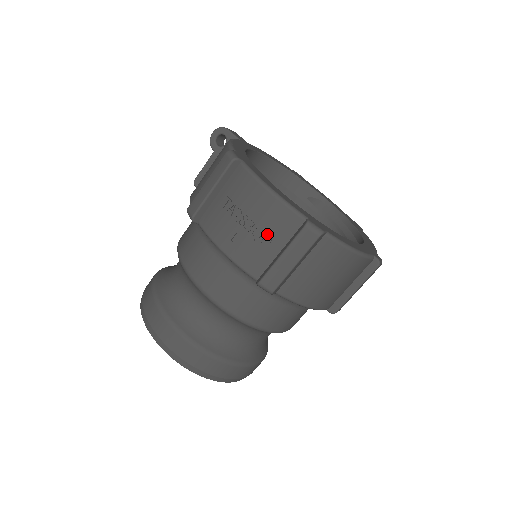
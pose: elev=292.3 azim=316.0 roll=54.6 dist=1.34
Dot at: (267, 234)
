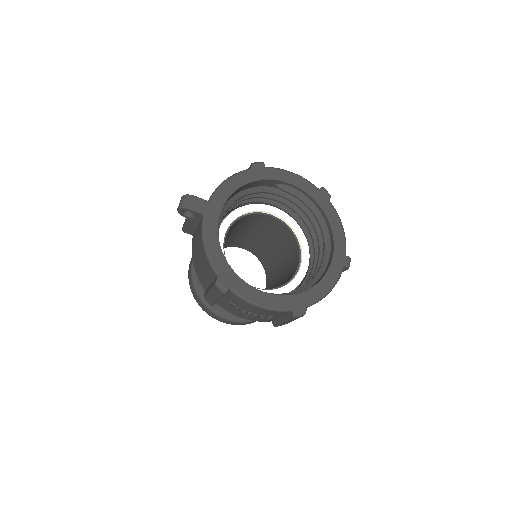
Dot at: occluded
